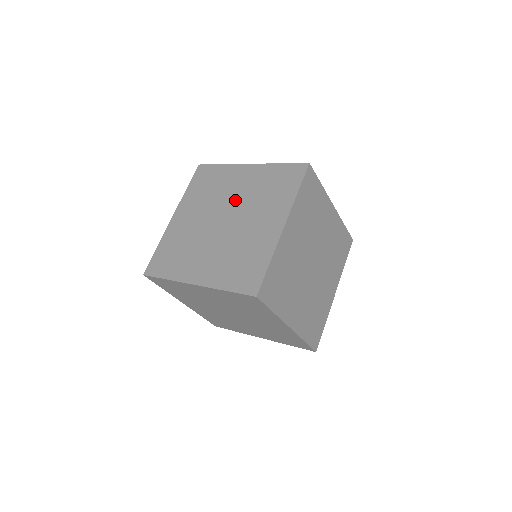
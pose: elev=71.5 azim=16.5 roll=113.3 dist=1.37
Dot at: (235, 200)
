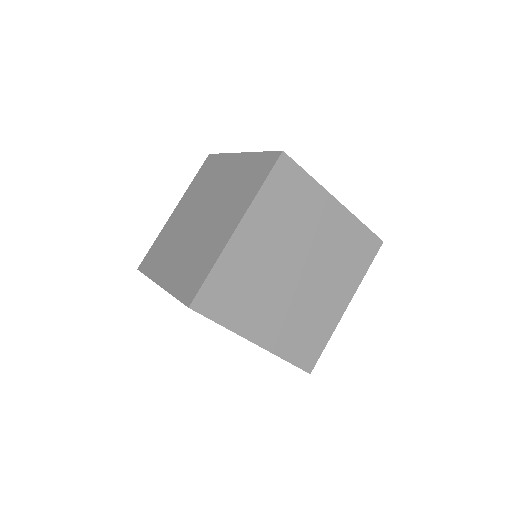
Dot at: (192, 212)
